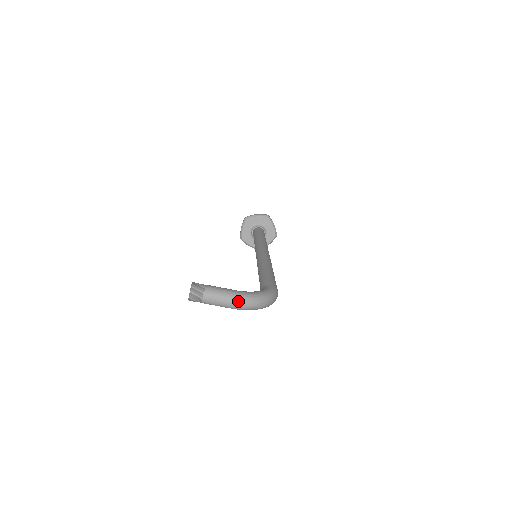
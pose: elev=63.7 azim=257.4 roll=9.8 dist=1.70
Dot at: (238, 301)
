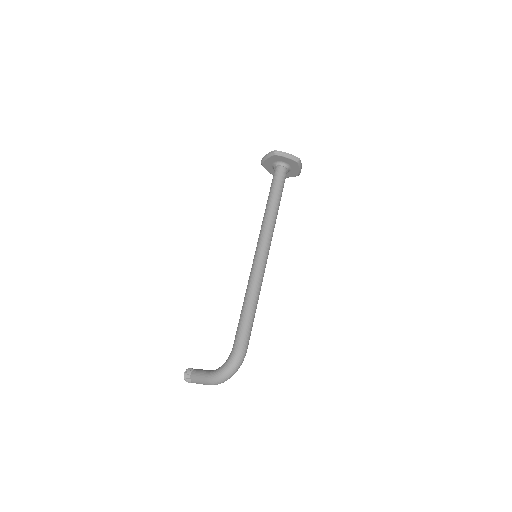
Dot at: (210, 384)
